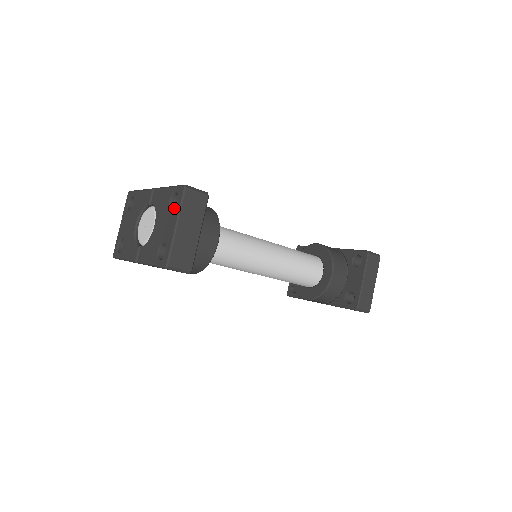
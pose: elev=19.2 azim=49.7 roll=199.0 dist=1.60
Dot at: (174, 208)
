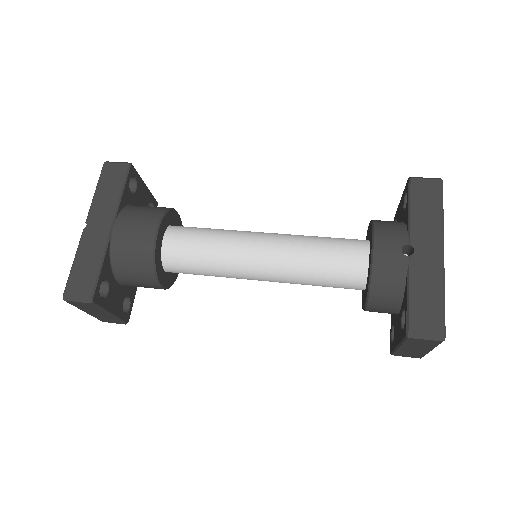
Dot at: occluded
